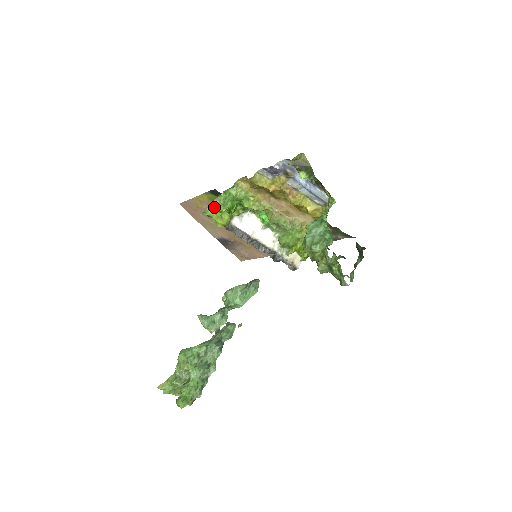
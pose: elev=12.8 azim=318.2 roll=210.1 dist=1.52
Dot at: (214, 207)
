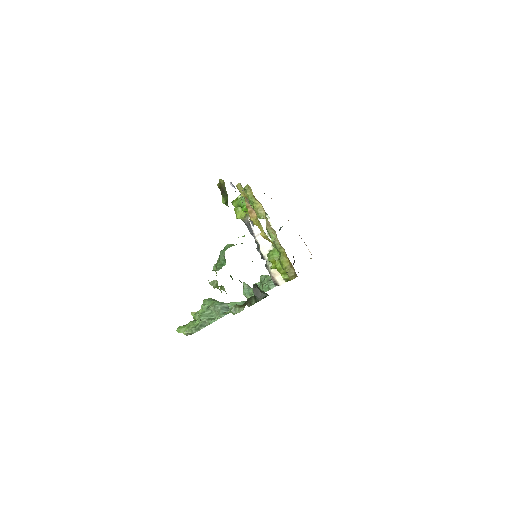
Dot at: occluded
